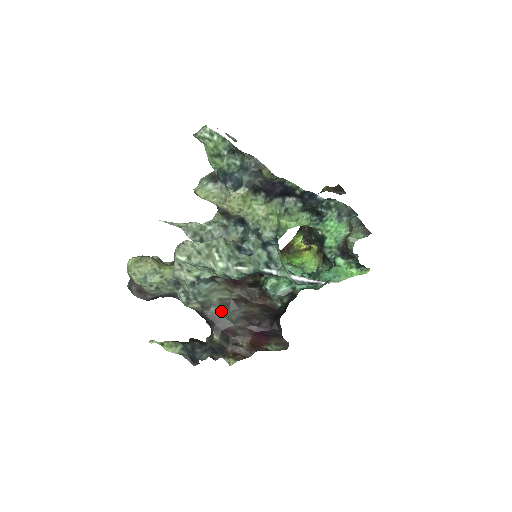
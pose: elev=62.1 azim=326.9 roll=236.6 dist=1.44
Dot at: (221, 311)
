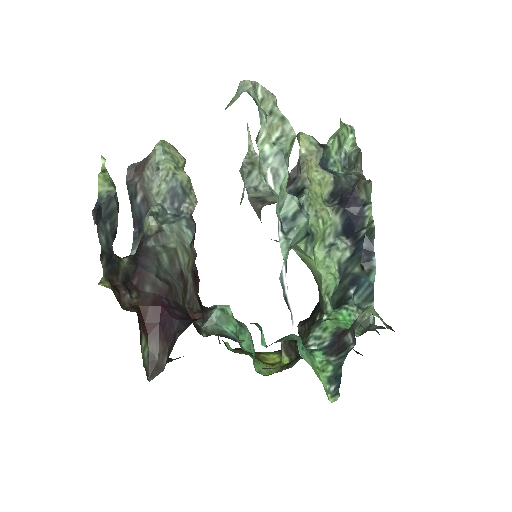
Dot at: (162, 257)
